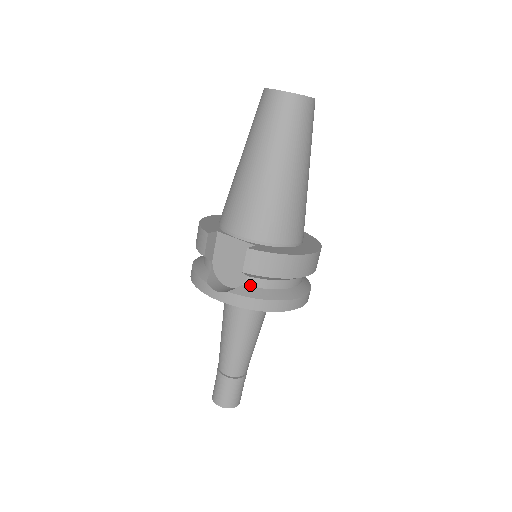
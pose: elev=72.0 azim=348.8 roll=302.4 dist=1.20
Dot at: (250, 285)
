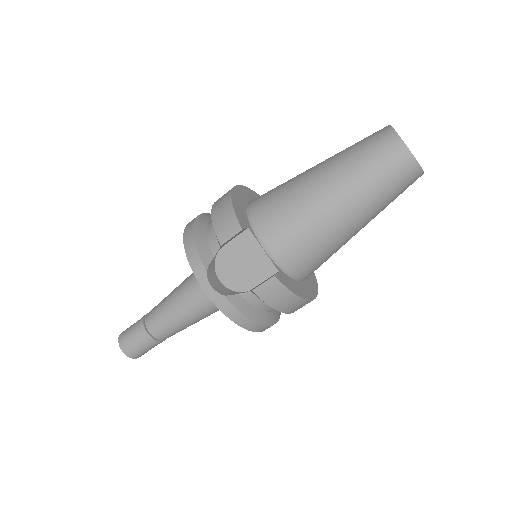
Dot at: (246, 298)
